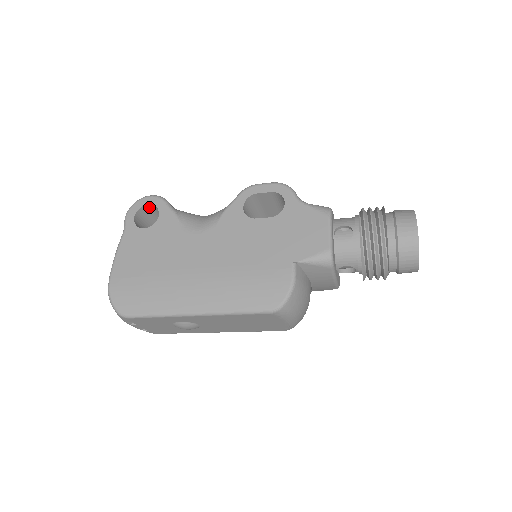
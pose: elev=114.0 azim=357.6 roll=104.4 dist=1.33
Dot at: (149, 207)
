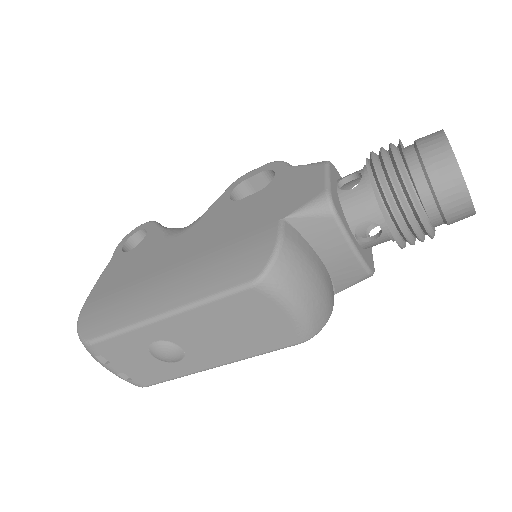
Dot at: (141, 235)
